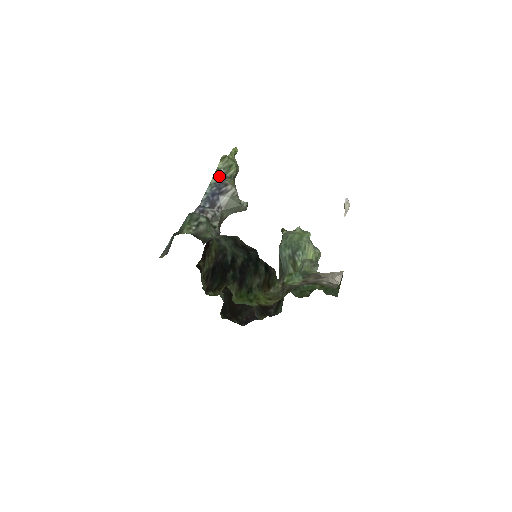
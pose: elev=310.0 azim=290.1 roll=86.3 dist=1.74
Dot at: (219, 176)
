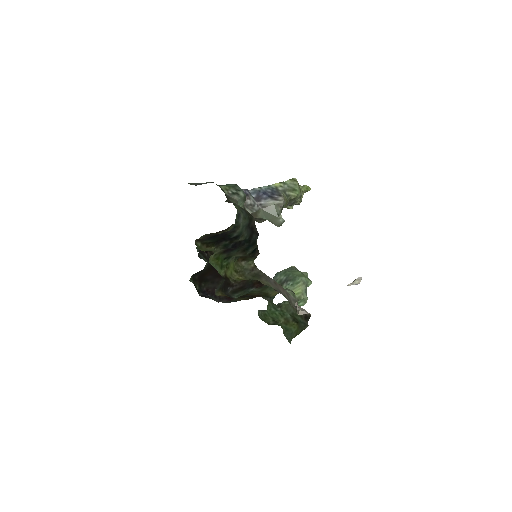
Dot at: (280, 187)
